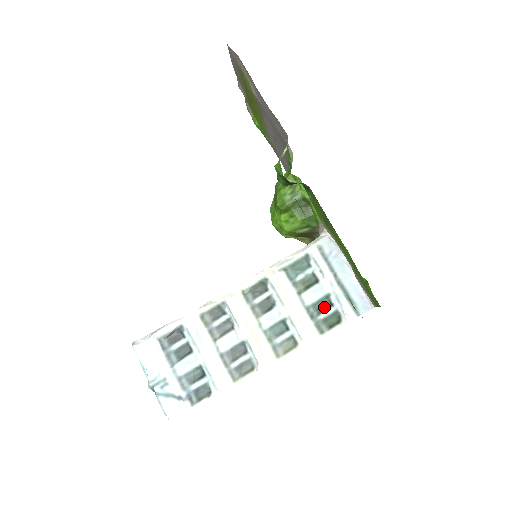
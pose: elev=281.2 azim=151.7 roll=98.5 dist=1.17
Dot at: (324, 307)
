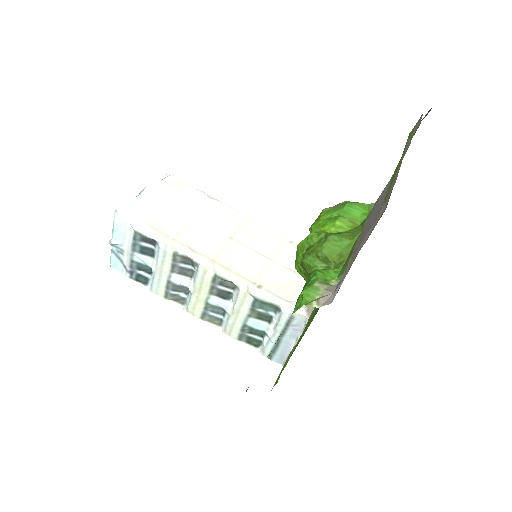
Dot at: (257, 333)
